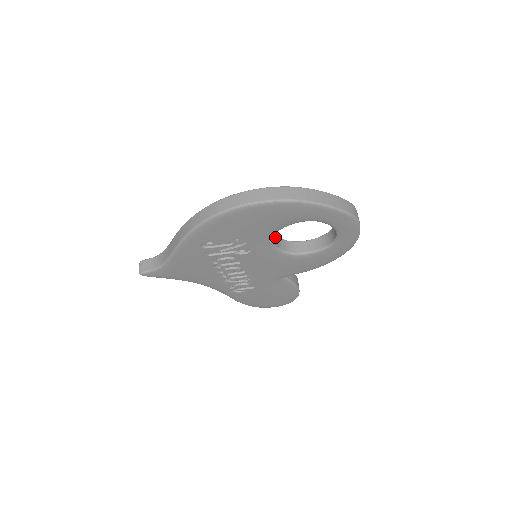
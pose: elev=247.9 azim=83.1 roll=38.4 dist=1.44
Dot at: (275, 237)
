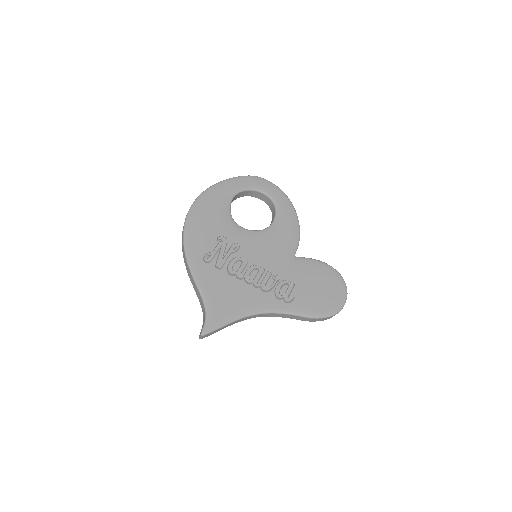
Dot at: occluded
